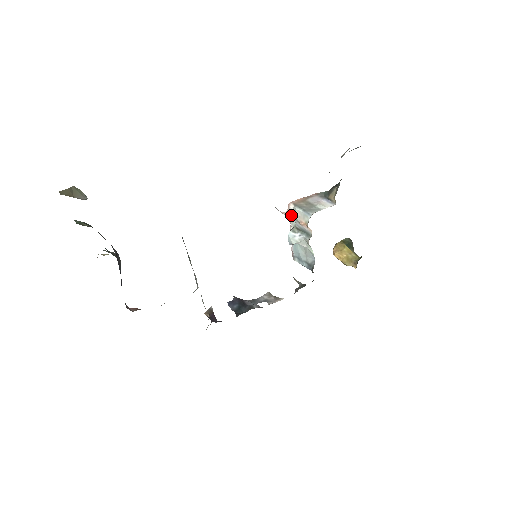
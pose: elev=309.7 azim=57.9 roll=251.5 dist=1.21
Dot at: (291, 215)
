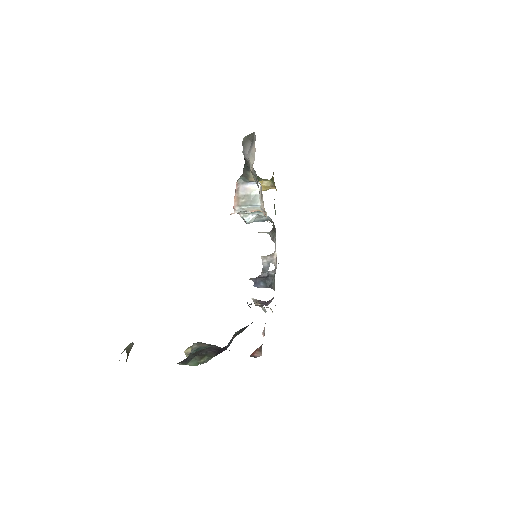
Dot at: occluded
